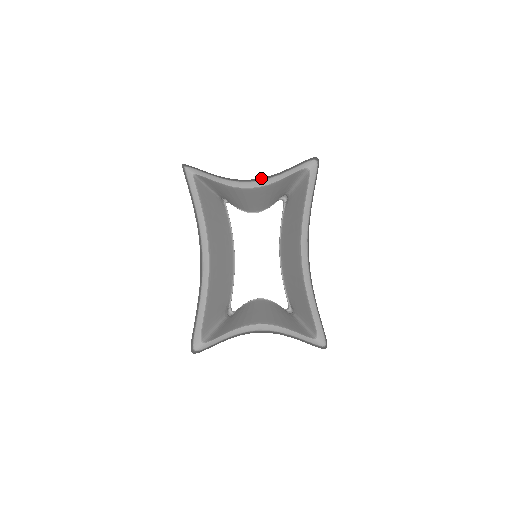
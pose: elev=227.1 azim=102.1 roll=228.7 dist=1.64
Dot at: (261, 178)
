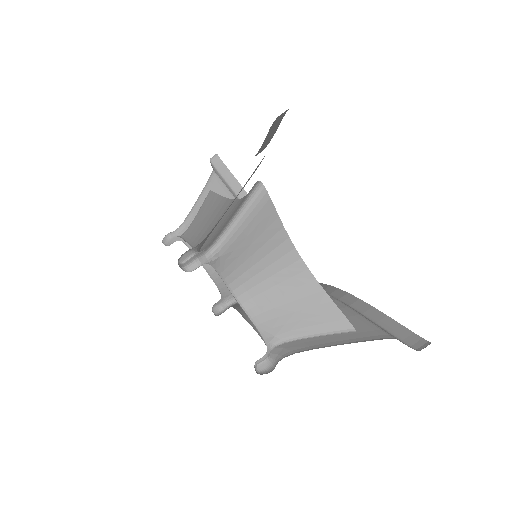
Dot at: occluded
